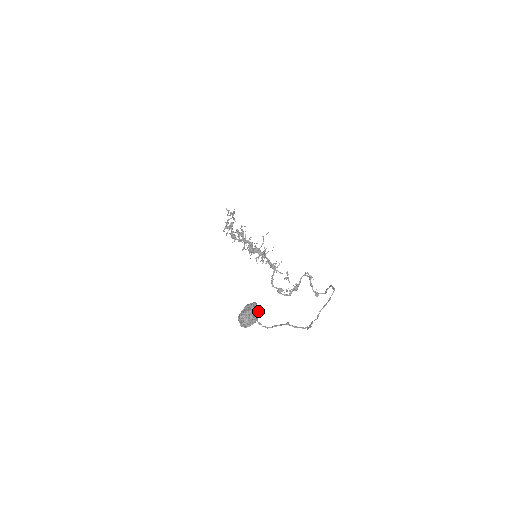
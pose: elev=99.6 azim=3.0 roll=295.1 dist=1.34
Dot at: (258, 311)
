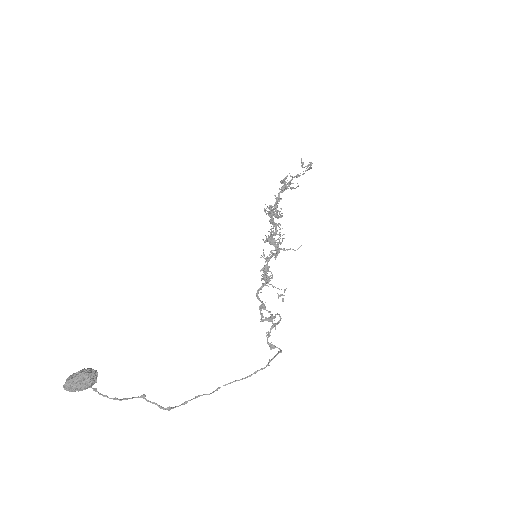
Dot at: (91, 381)
